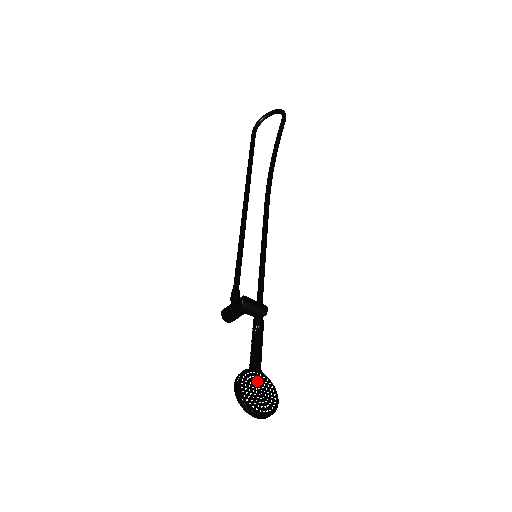
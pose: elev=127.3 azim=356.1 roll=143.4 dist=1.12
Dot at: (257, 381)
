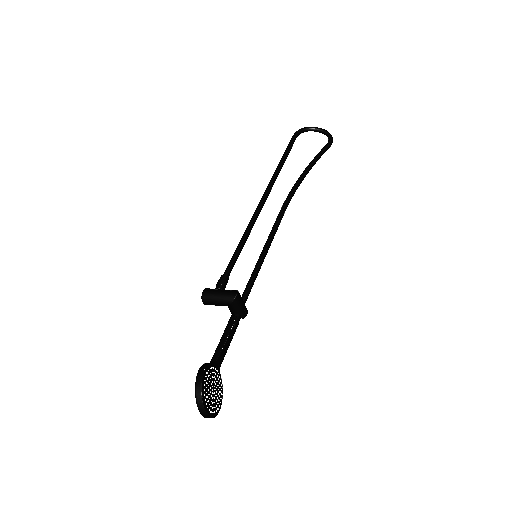
Dot at: (215, 379)
